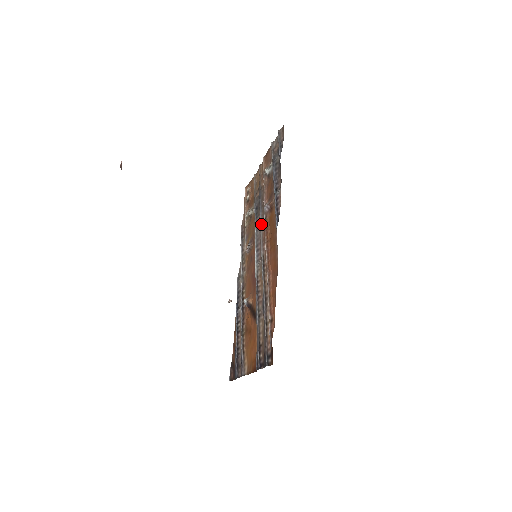
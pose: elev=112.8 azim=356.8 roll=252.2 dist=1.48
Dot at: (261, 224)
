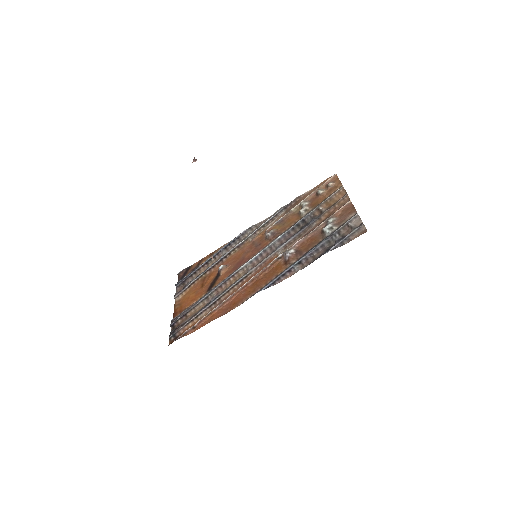
Dot at: (280, 248)
